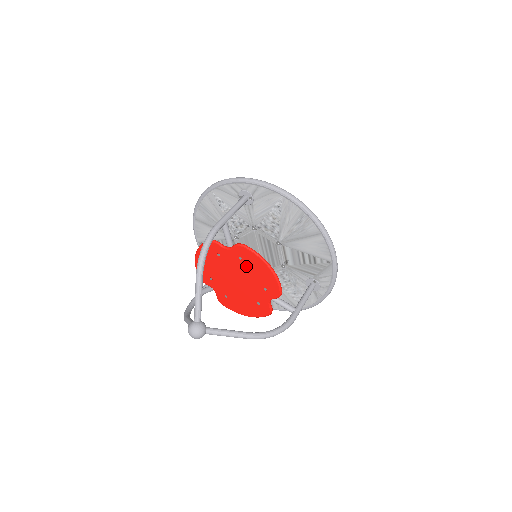
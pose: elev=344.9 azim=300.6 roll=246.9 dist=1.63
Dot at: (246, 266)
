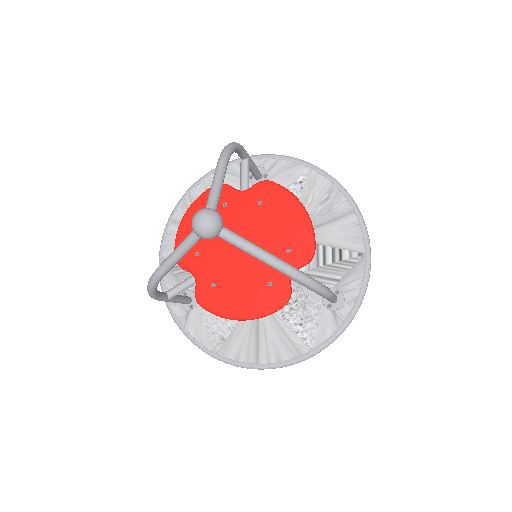
Dot at: (266, 214)
